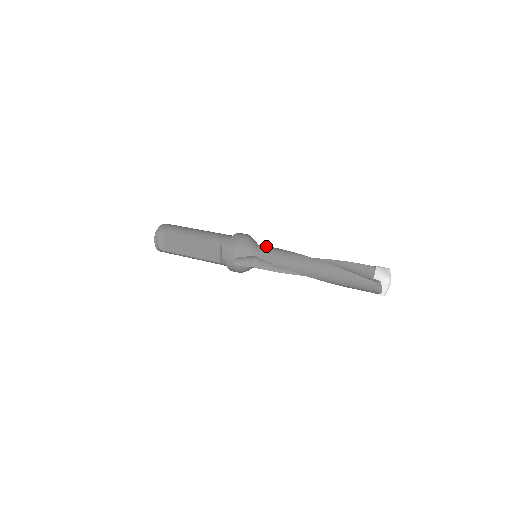
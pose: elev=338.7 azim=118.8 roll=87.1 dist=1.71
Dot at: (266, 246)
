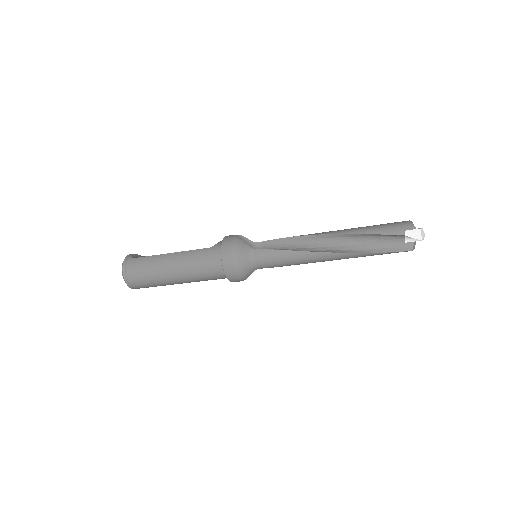
Dot at: occluded
